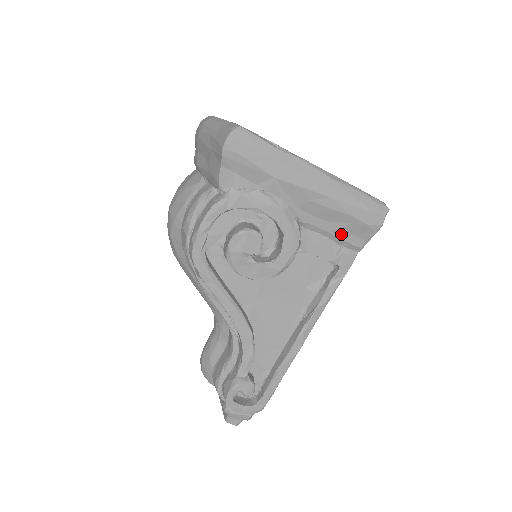
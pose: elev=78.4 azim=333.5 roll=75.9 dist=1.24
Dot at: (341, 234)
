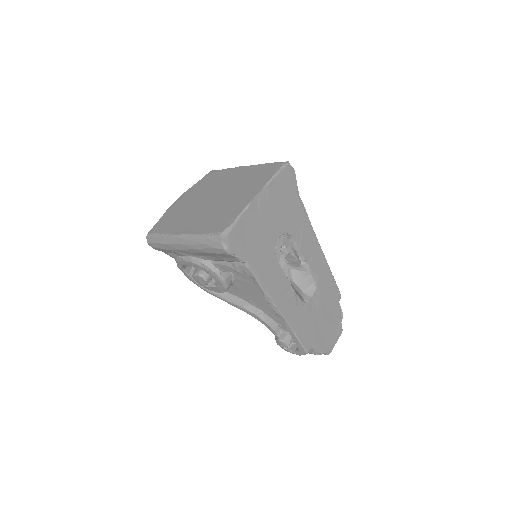
Dot at: (225, 259)
